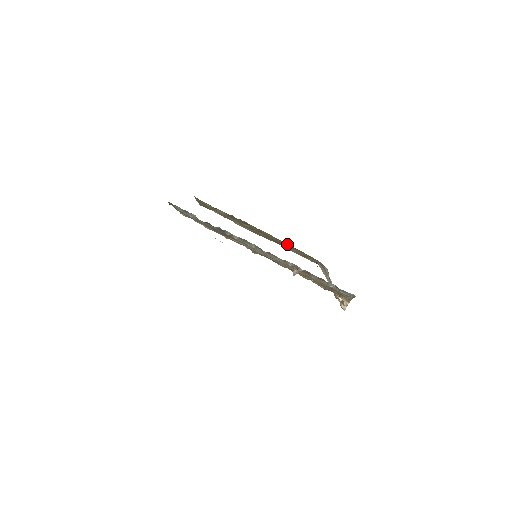
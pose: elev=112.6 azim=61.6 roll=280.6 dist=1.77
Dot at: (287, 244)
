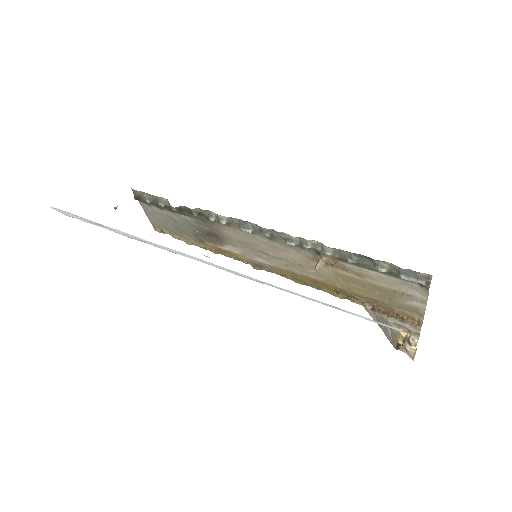
Dot at: occluded
